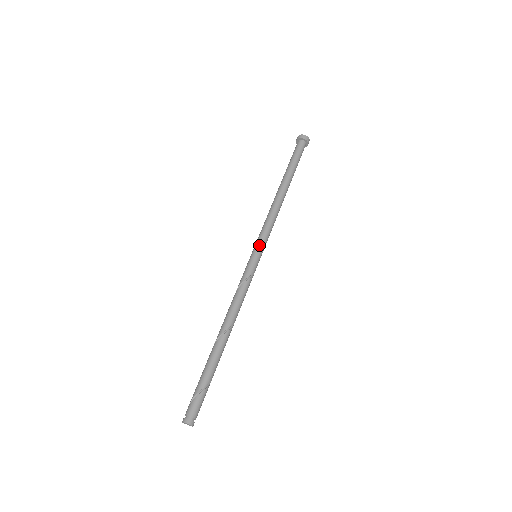
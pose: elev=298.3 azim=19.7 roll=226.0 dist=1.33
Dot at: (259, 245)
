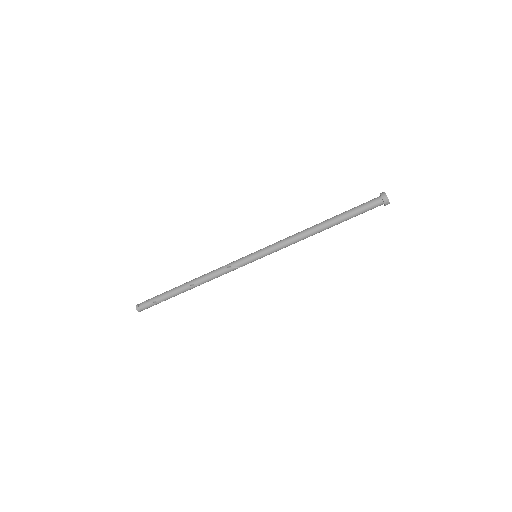
Dot at: (263, 253)
